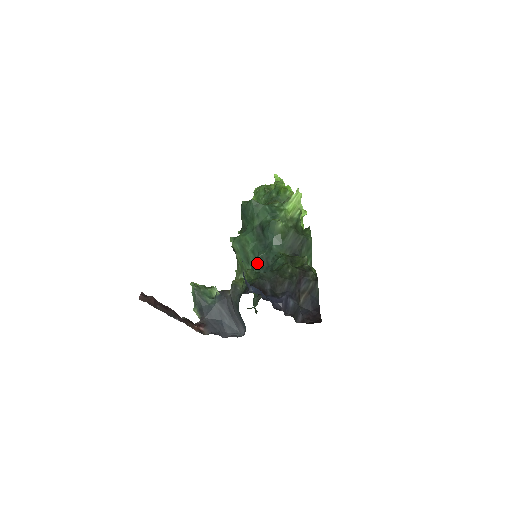
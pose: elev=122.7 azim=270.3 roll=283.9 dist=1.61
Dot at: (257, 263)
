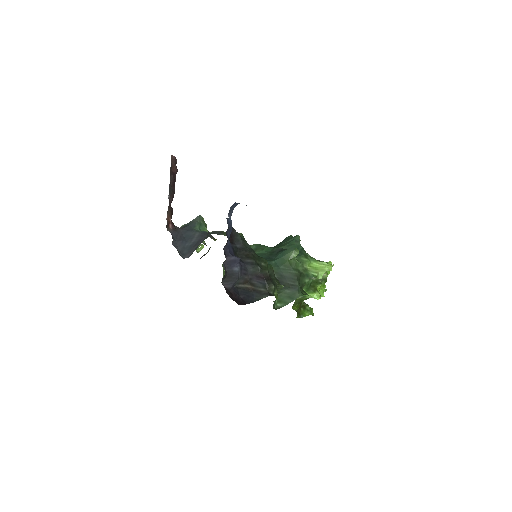
Dot at: occluded
